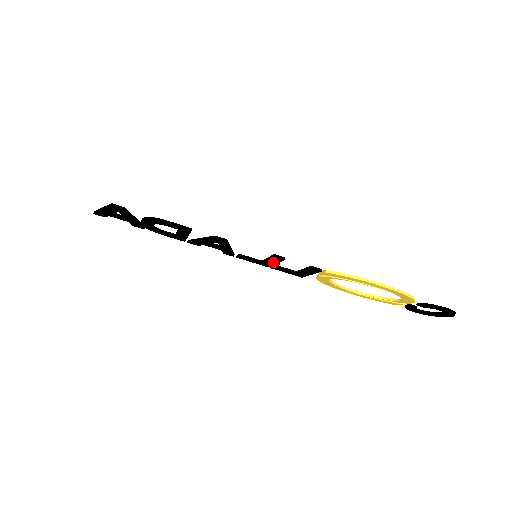
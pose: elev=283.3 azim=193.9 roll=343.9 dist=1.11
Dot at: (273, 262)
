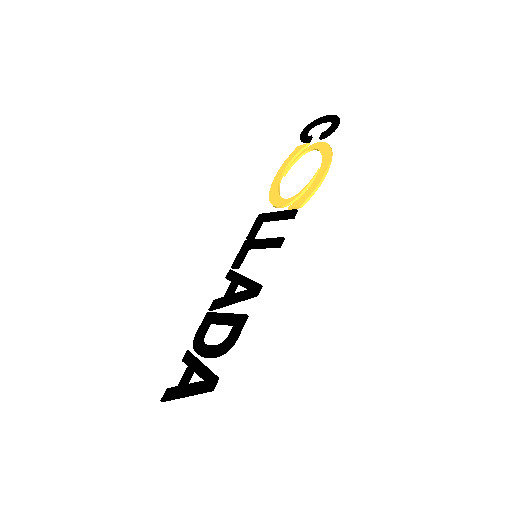
Dot at: (266, 243)
